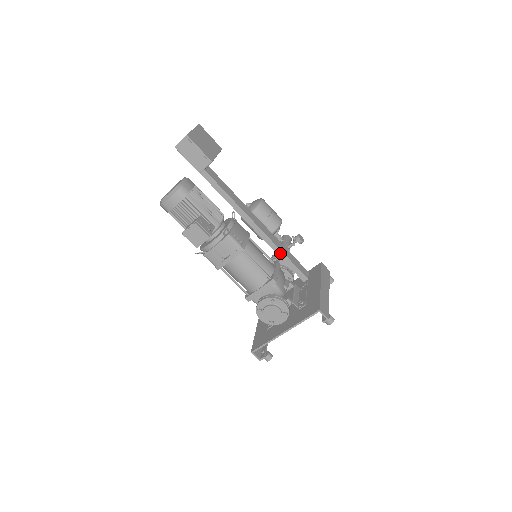
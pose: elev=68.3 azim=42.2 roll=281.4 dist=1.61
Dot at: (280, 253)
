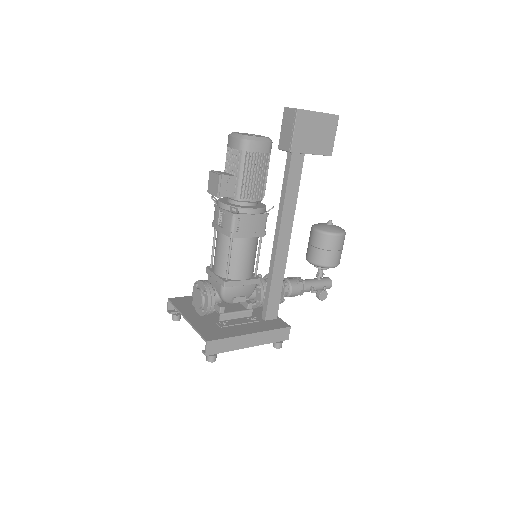
Dot at: (270, 278)
